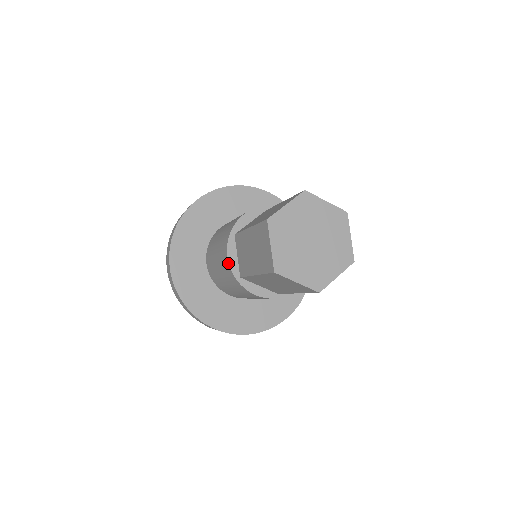
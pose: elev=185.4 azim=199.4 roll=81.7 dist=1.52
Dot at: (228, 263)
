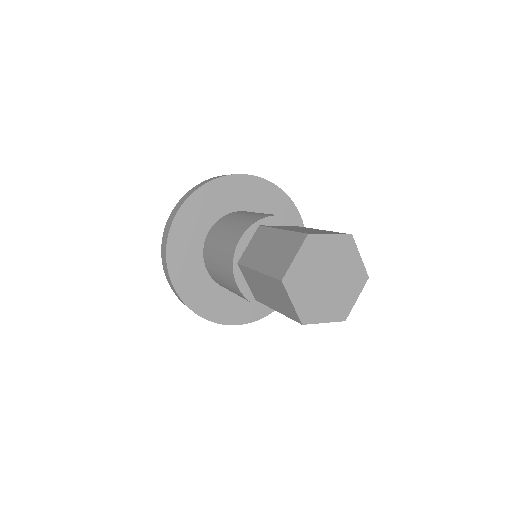
Dot at: (237, 244)
